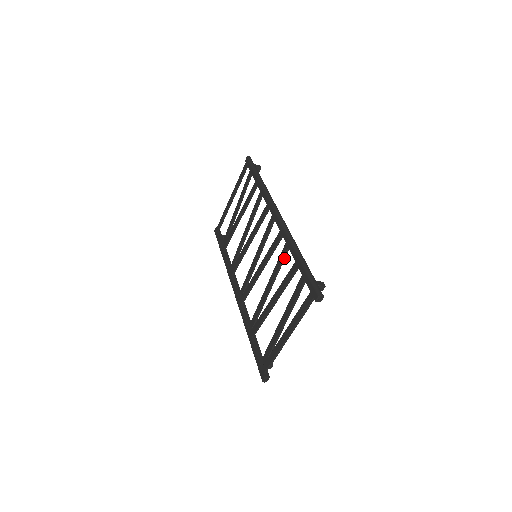
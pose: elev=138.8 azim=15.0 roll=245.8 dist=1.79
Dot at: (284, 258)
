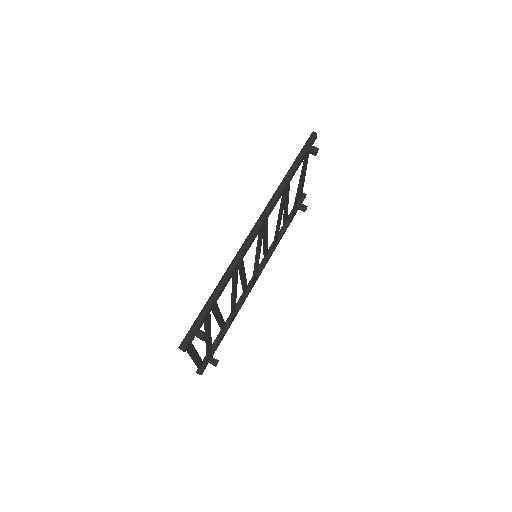
Dot at: (233, 281)
